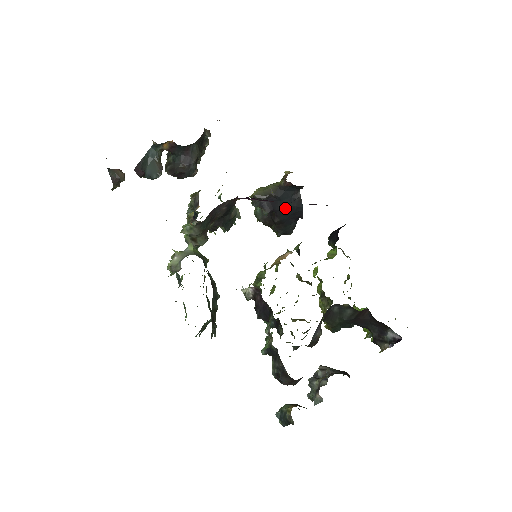
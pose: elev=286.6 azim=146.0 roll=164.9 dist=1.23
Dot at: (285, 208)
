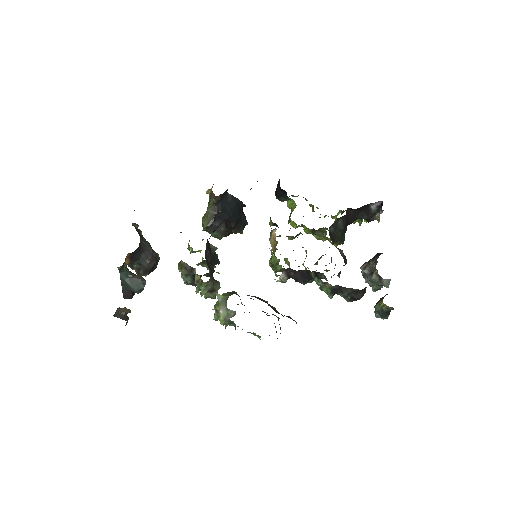
Dot at: (231, 212)
